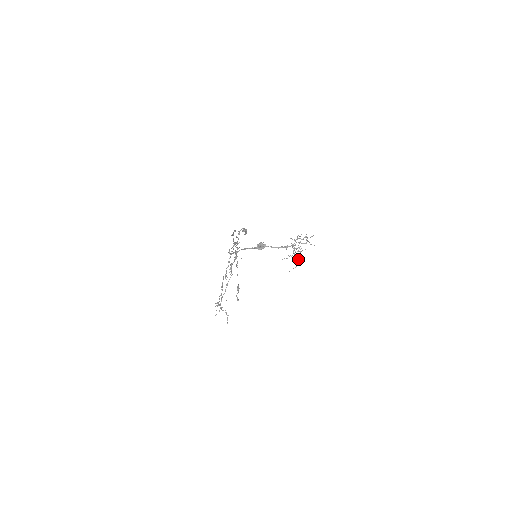
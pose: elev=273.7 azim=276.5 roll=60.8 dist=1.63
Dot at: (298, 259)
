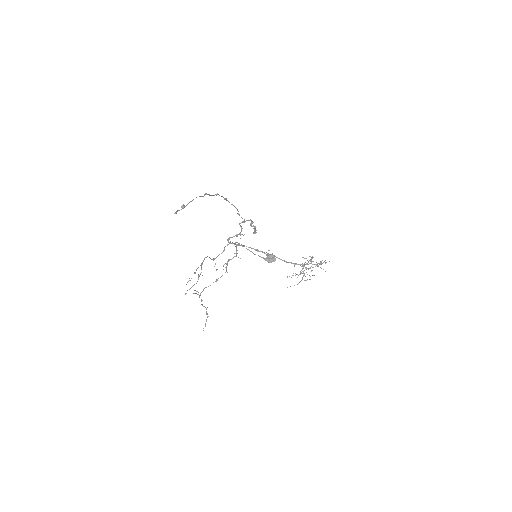
Dot at: (302, 278)
